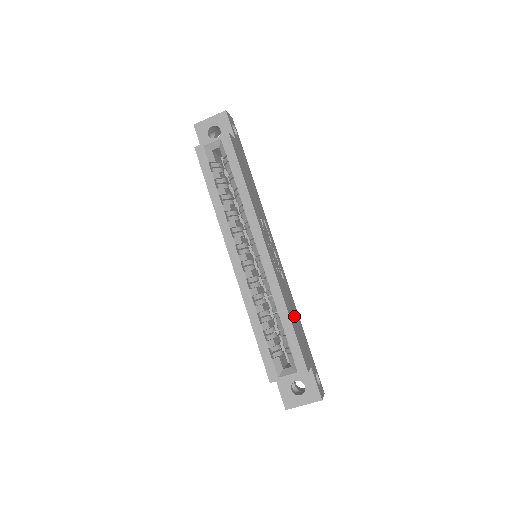
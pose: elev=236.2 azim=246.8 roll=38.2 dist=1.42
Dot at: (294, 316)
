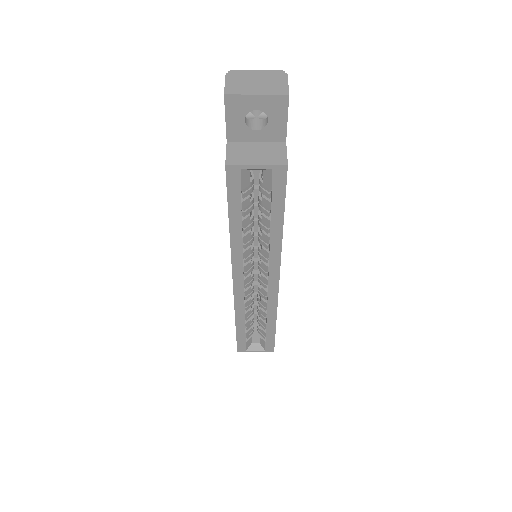
Dot at: occluded
